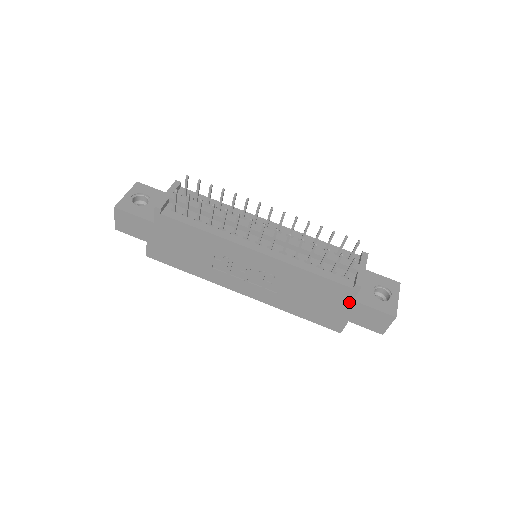
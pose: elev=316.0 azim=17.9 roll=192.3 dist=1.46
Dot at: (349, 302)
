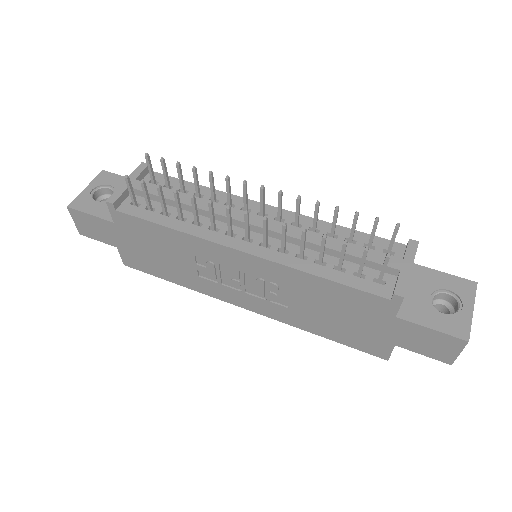
Dot at: (390, 319)
